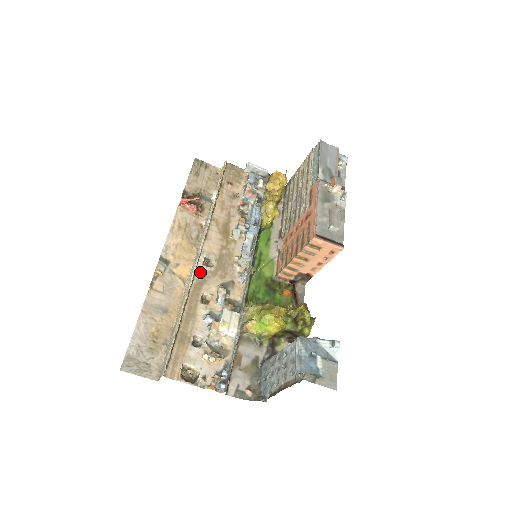
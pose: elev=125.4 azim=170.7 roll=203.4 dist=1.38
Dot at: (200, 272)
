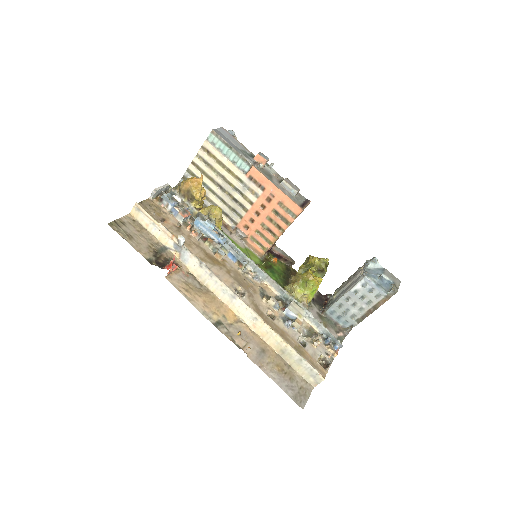
Dot at: (248, 304)
